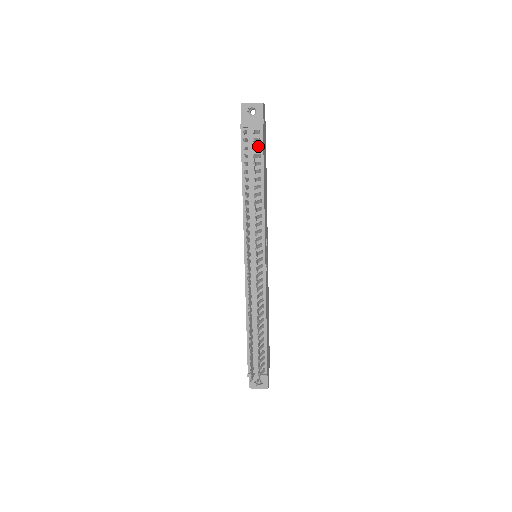
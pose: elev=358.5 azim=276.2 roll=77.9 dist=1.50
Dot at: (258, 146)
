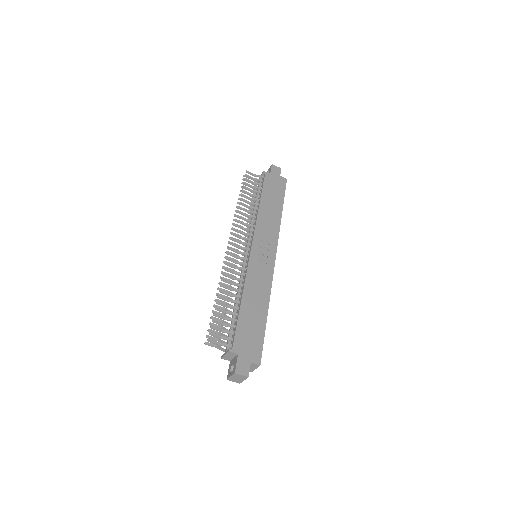
Dot at: (259, 183)
